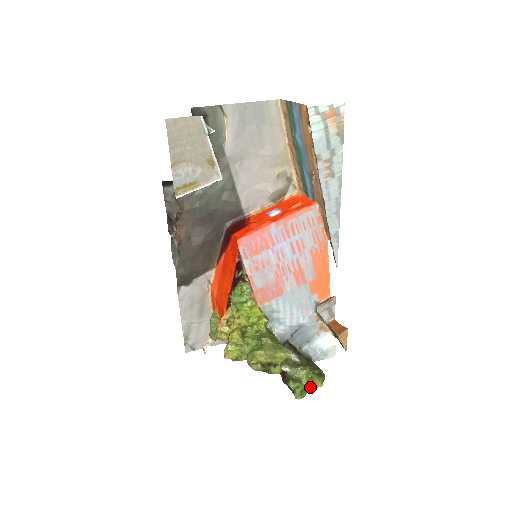
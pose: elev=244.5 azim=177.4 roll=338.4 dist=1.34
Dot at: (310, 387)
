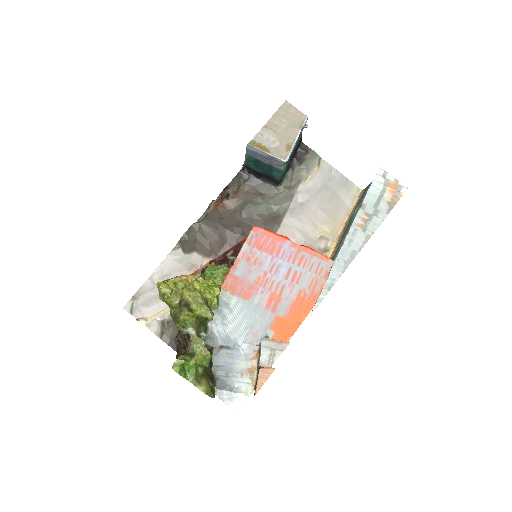
Dot at: (194, 377)
